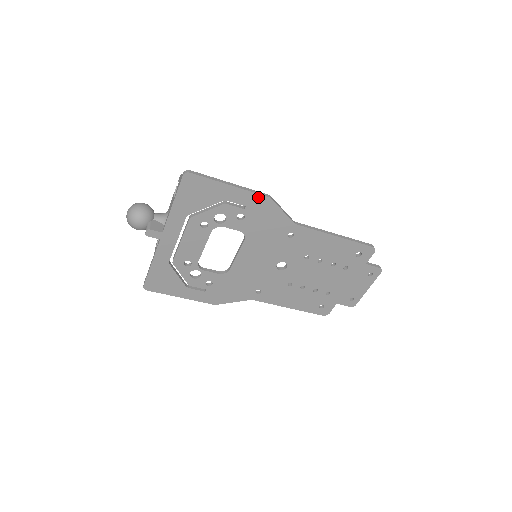
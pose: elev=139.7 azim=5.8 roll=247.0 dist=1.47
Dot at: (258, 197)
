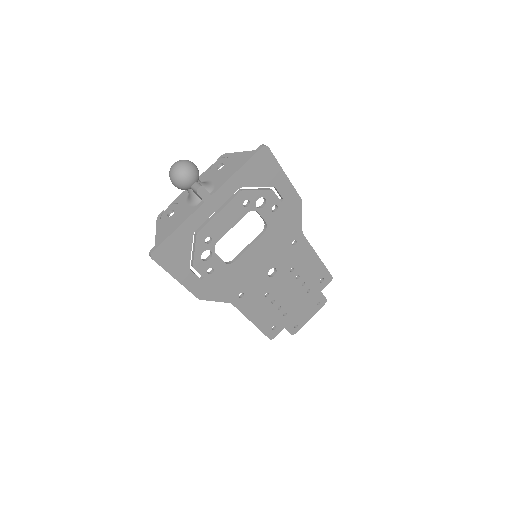
Dot at: (295, 195)
